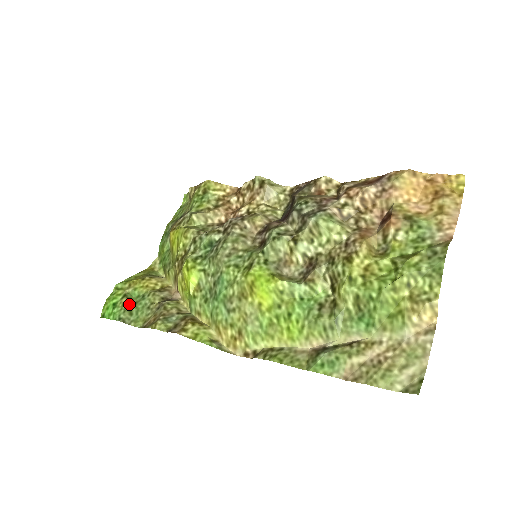
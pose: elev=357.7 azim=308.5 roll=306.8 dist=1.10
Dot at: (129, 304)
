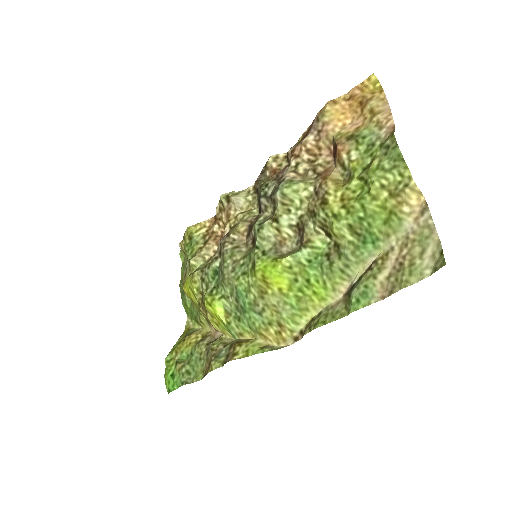
Dot at: (183, 367)
